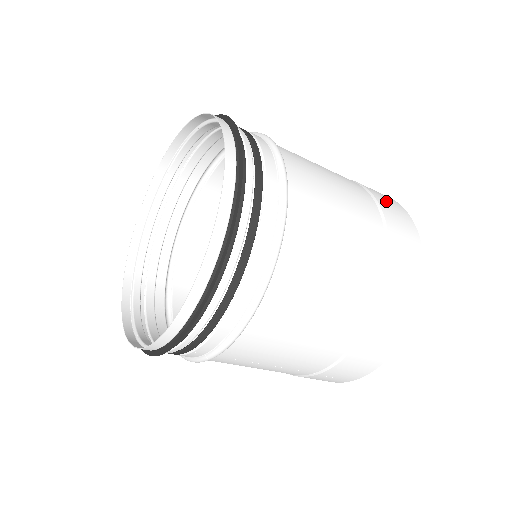
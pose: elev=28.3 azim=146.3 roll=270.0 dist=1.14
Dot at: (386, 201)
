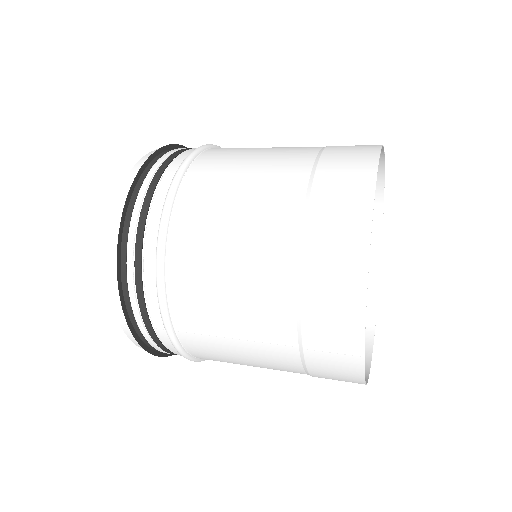
Dot at: occluded
